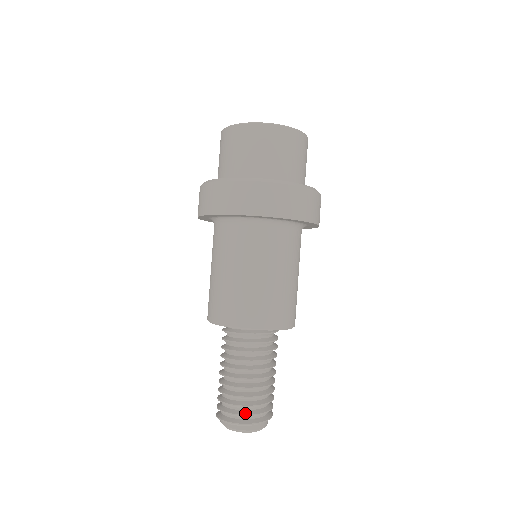
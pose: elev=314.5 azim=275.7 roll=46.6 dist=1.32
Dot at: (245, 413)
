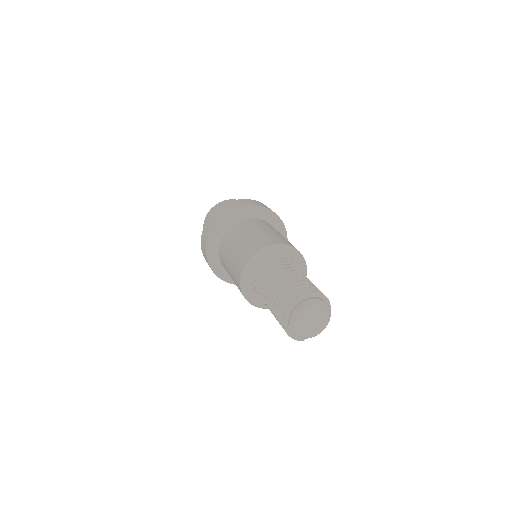
Dot at: (308, 288)
